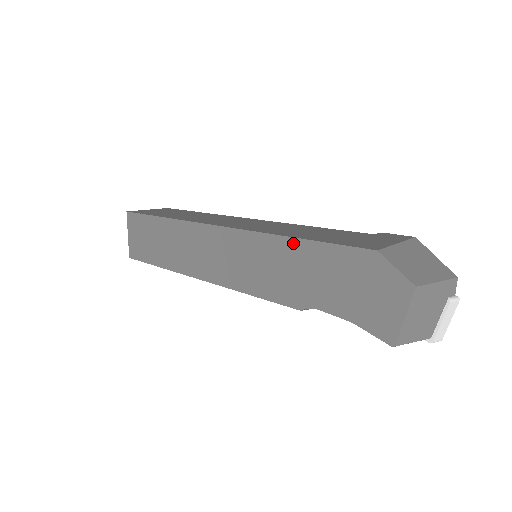
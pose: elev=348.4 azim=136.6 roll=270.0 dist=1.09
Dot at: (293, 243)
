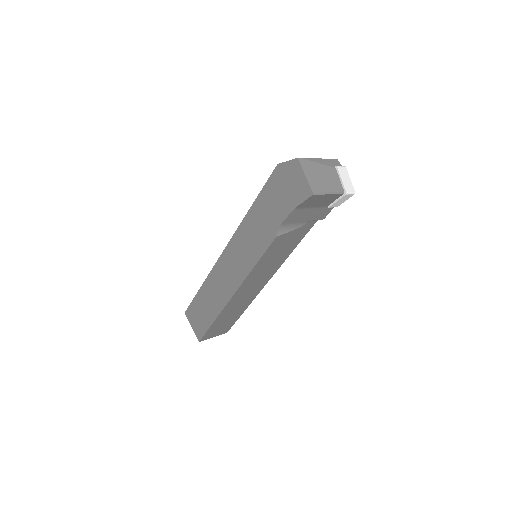
Dot at: (252, 209)
